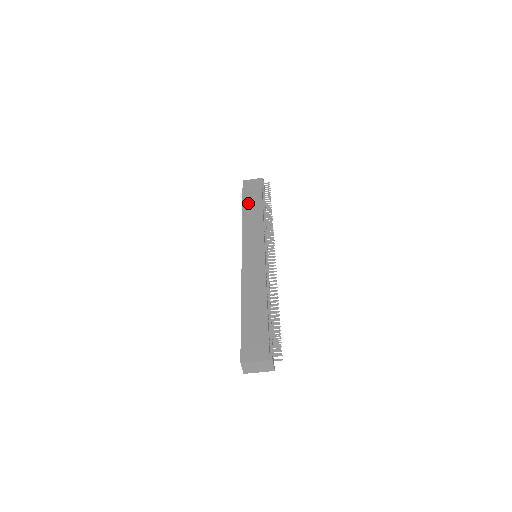
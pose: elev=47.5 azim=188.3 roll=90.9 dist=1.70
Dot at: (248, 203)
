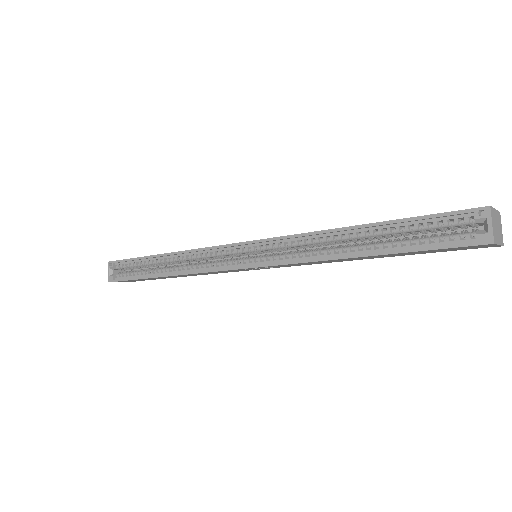
Dot at: occluded
